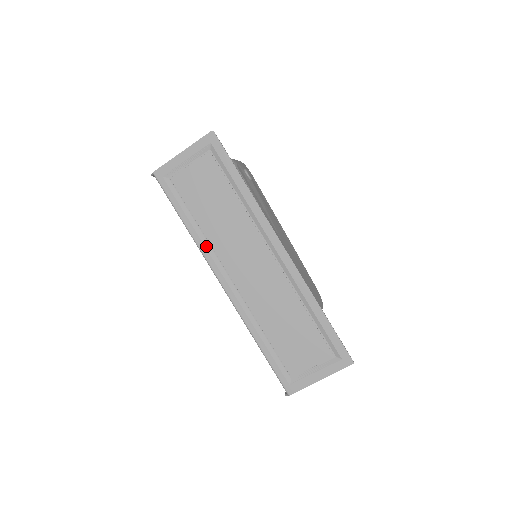
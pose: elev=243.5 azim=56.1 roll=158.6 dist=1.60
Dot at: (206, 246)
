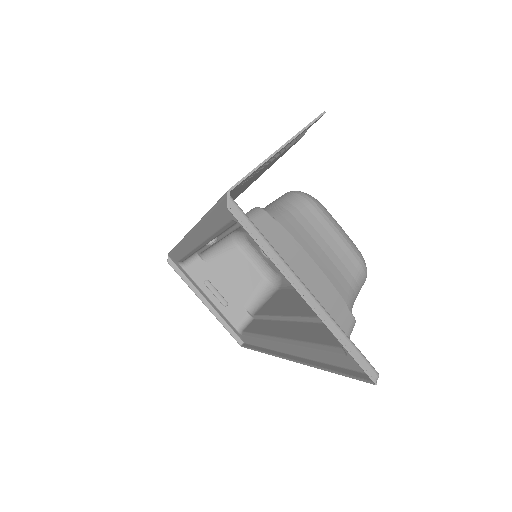
Dot at: occluded
